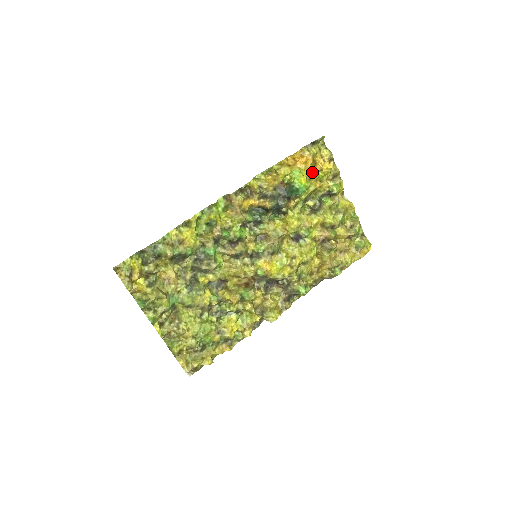
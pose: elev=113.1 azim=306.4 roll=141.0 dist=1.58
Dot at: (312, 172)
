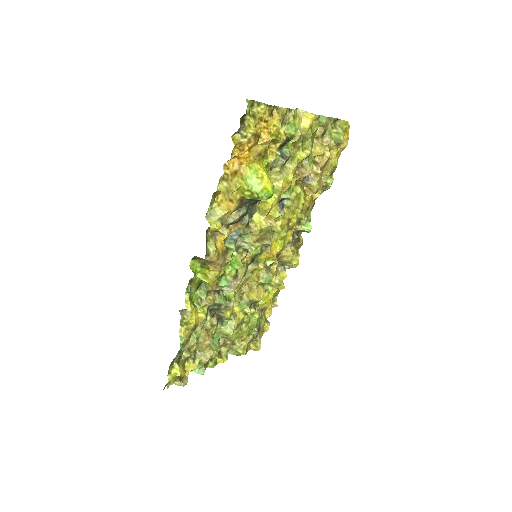
Dot at: (262, 149)
